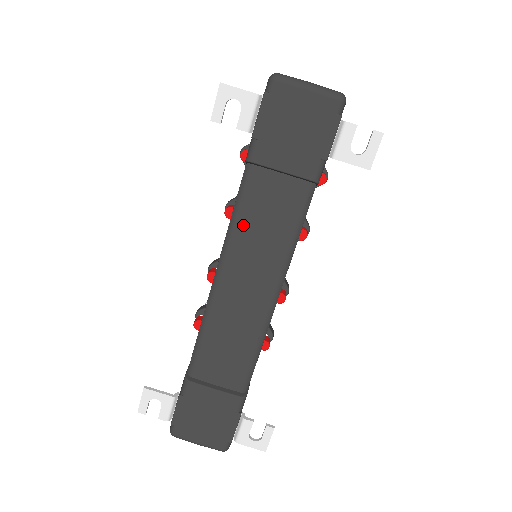
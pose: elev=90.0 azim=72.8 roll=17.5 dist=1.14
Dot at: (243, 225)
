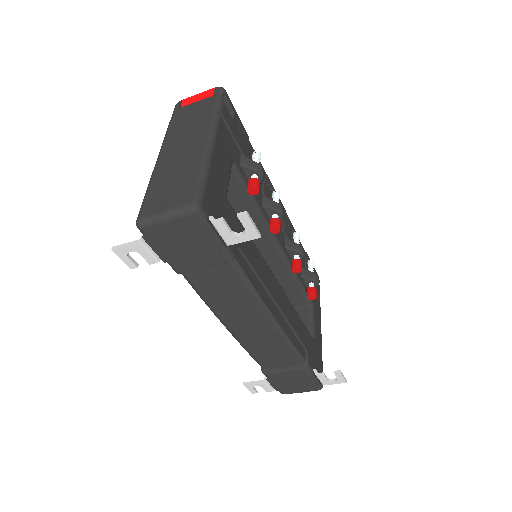
Dot at: (212, 301)
